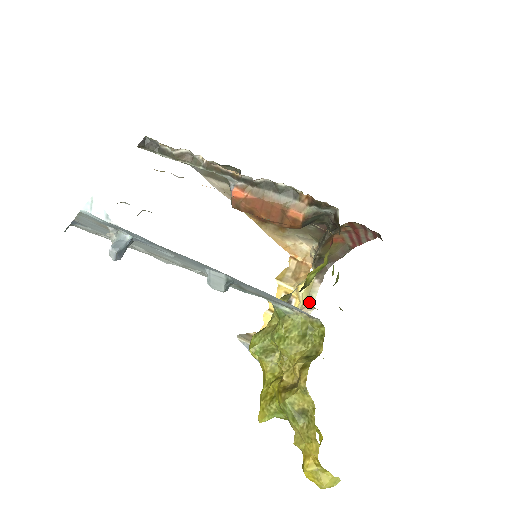
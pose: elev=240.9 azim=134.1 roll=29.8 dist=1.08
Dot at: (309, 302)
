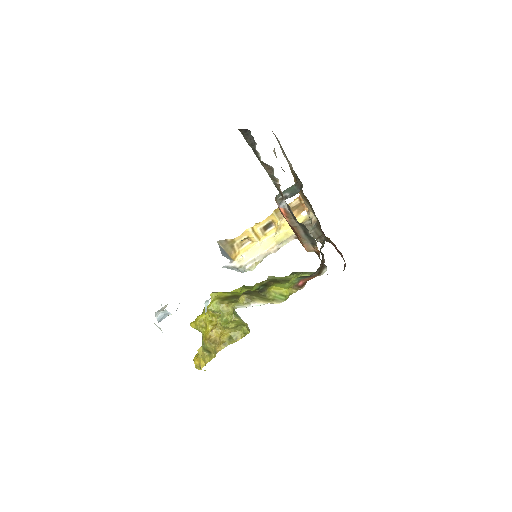
Dot at: (277, 246)
